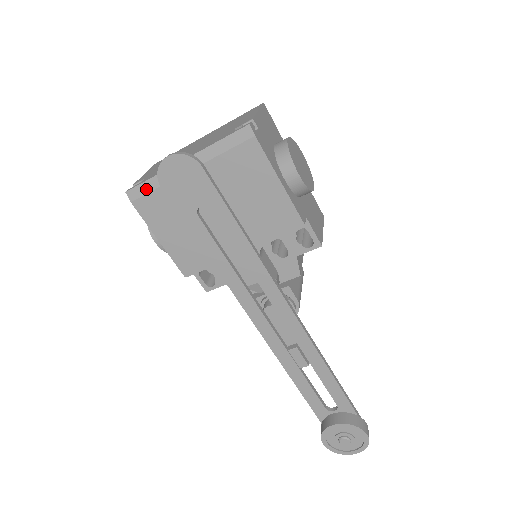
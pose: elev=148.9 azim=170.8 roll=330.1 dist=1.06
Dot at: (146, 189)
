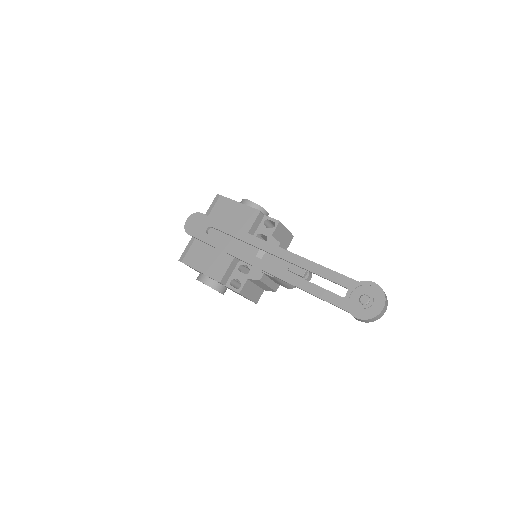
Dot at: (186, 251)
